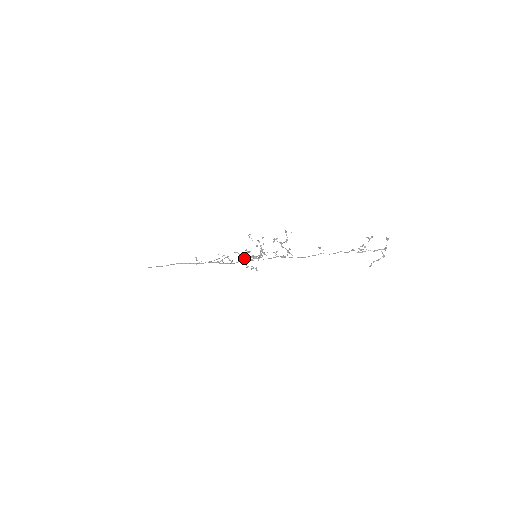
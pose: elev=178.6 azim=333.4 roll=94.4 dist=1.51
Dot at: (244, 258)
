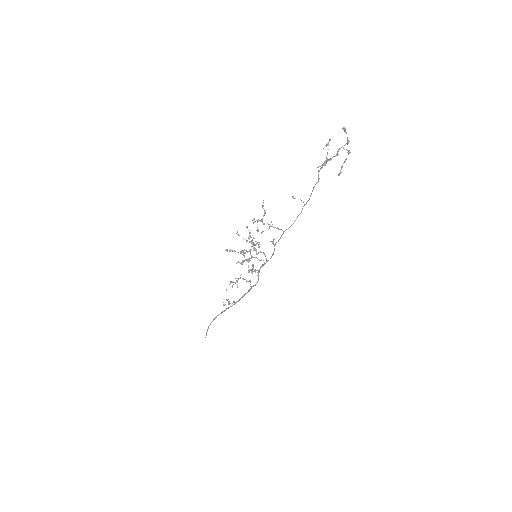
Dot at: (255, 269)
